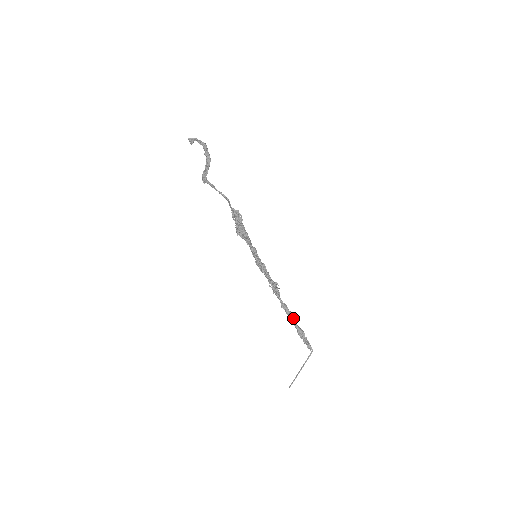
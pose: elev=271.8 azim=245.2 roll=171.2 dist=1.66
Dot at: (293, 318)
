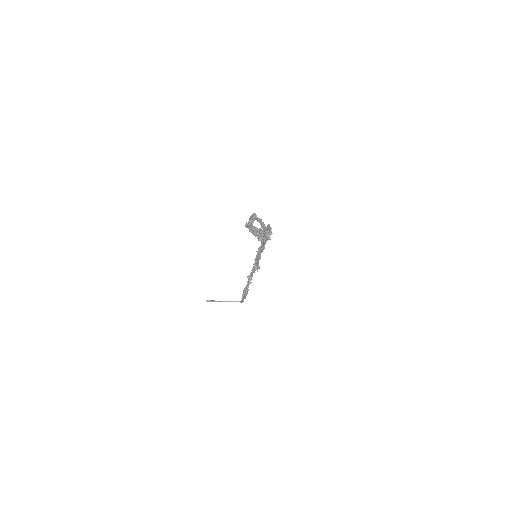
Dot at: (248, 286)
